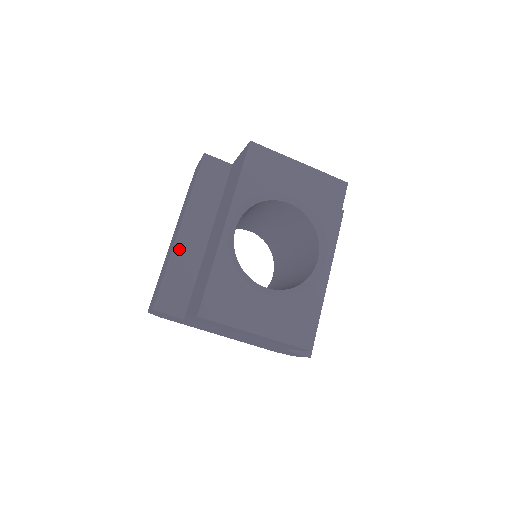
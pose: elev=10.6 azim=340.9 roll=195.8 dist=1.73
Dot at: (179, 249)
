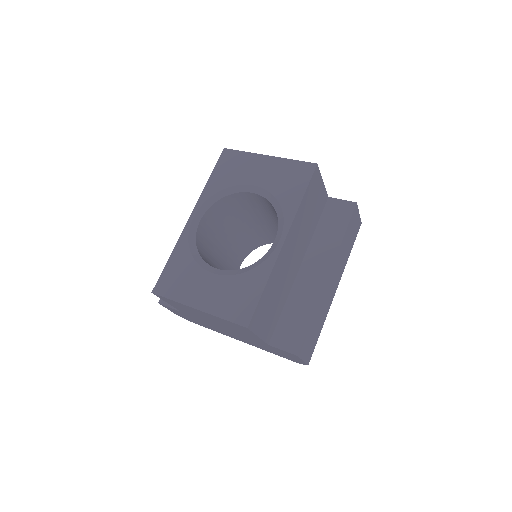
Dot at: occluded
